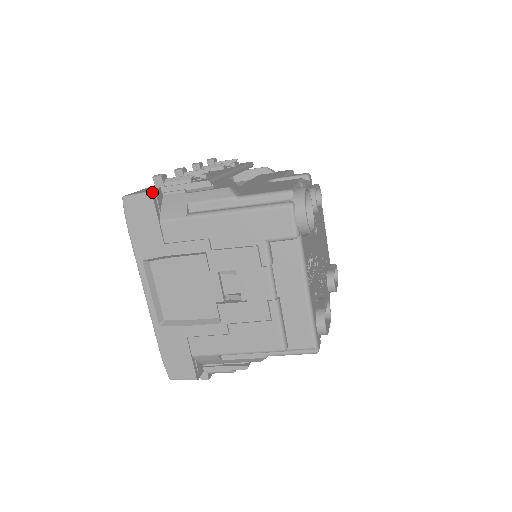
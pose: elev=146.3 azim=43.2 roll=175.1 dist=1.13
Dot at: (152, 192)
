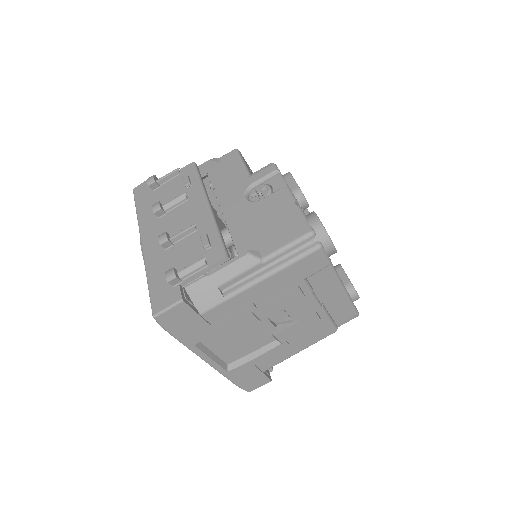
Dot at: (183, 300)
